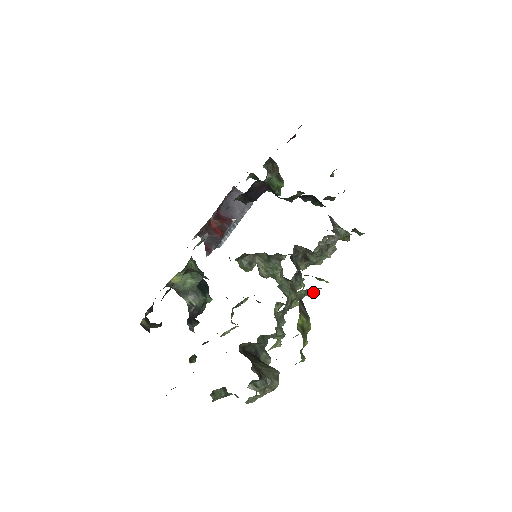
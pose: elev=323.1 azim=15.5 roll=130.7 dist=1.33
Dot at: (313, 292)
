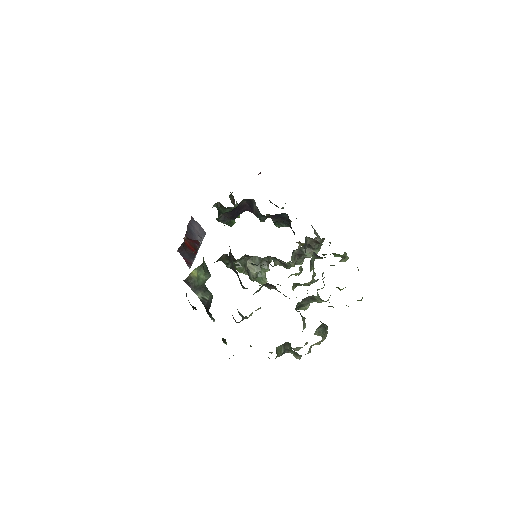
Dot at: (347, 258)
